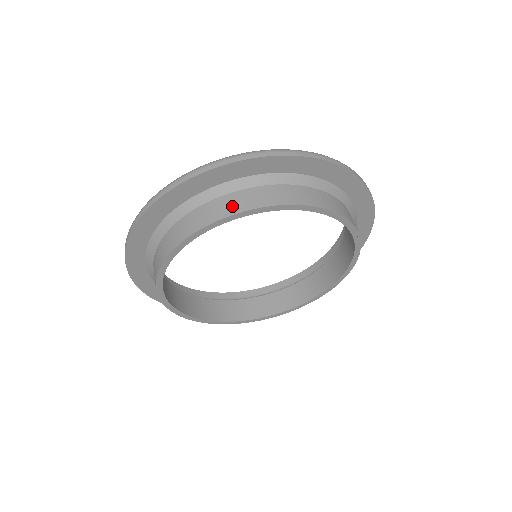
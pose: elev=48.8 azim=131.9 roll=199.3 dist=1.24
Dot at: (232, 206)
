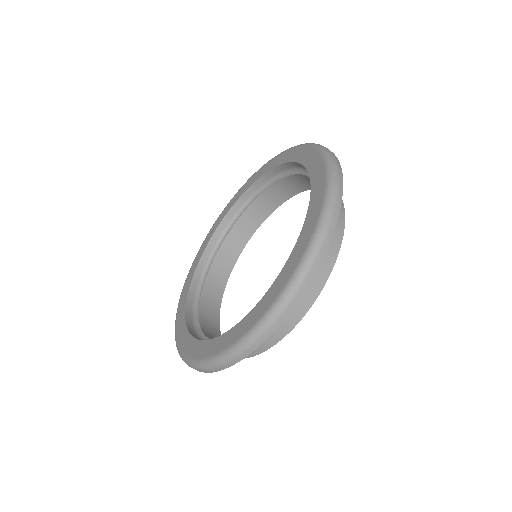
Dot at: occluded
